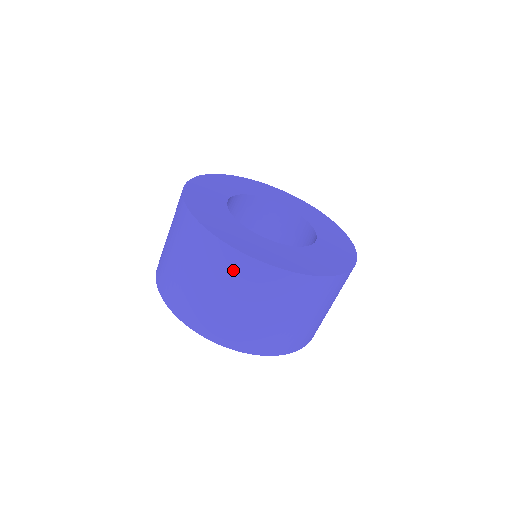
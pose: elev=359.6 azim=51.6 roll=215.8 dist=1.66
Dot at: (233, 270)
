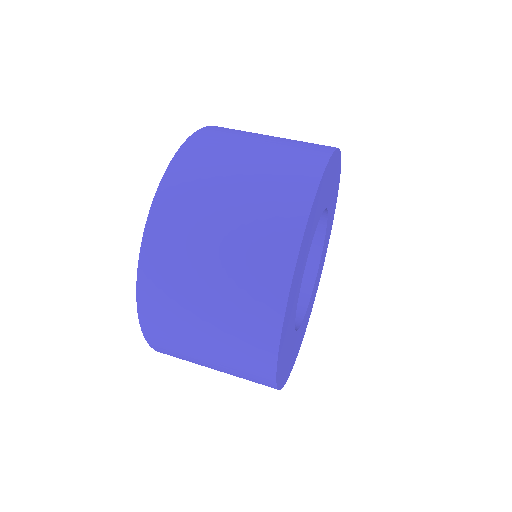
Dot at: occluded
